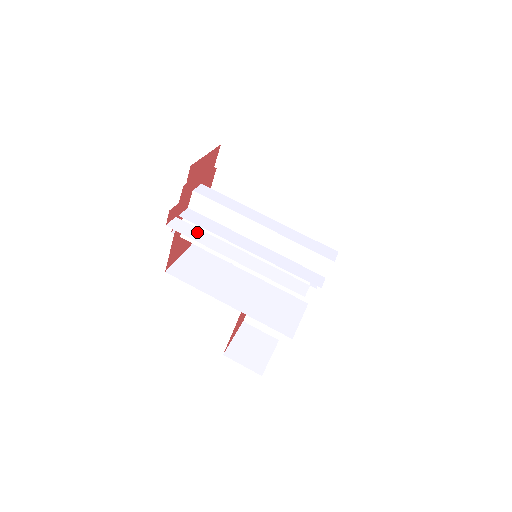
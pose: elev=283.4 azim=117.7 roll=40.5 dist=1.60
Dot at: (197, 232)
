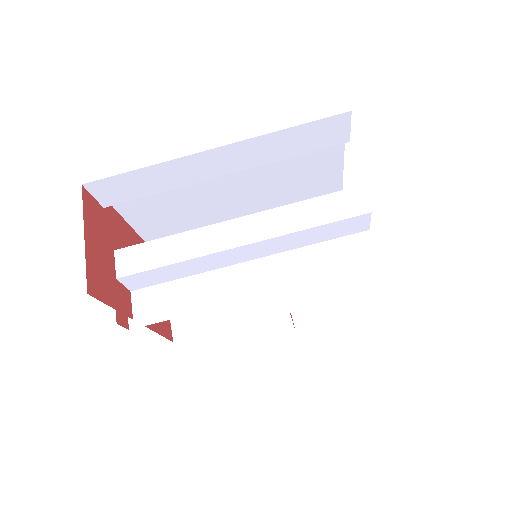
Dot at: occluded
